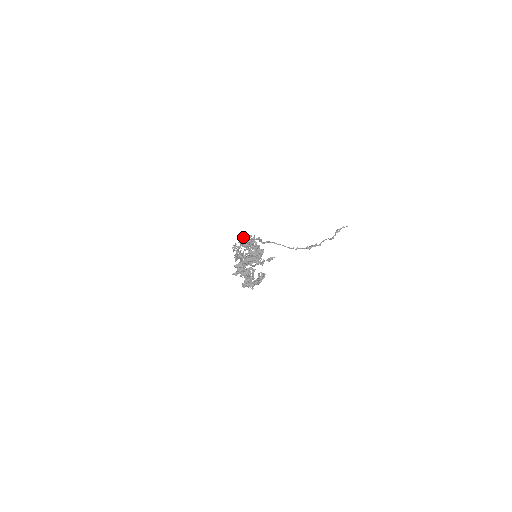
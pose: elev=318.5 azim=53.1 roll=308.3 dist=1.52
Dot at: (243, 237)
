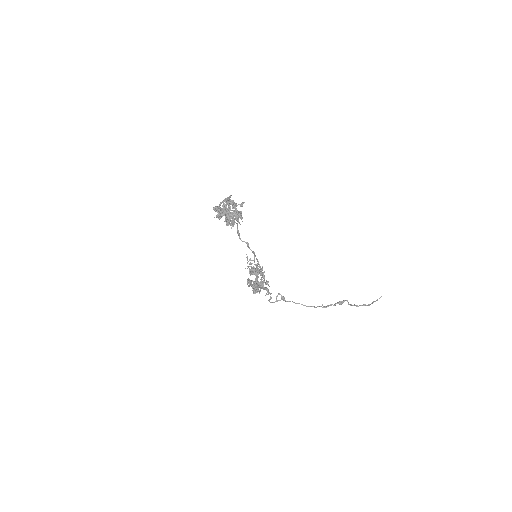
Dot at: occluded
